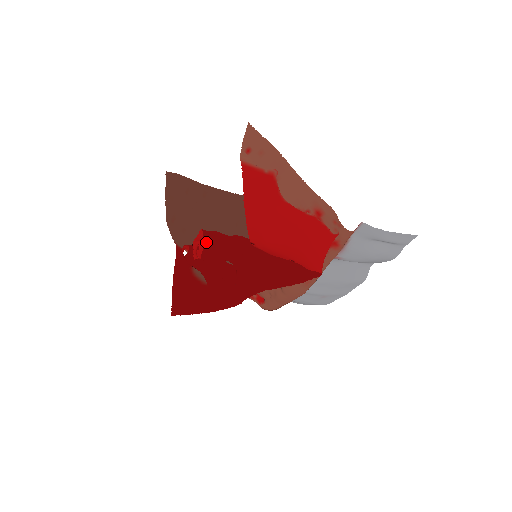
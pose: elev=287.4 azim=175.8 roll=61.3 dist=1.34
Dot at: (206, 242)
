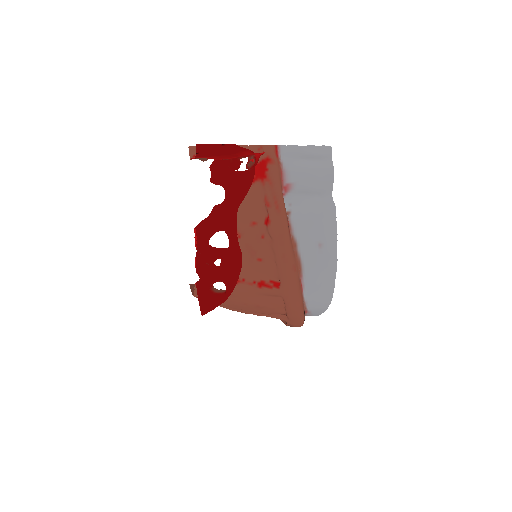
Dot at: (197, 228)
